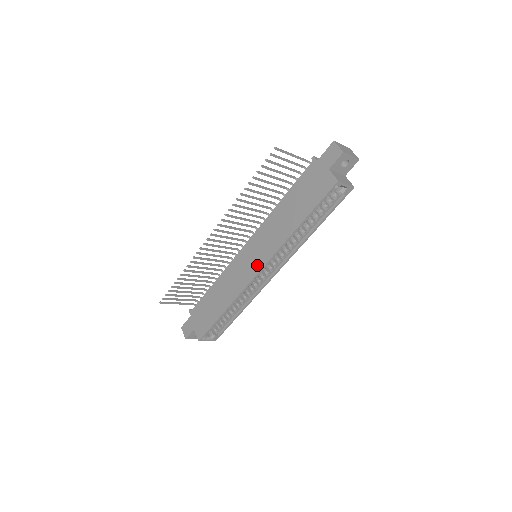
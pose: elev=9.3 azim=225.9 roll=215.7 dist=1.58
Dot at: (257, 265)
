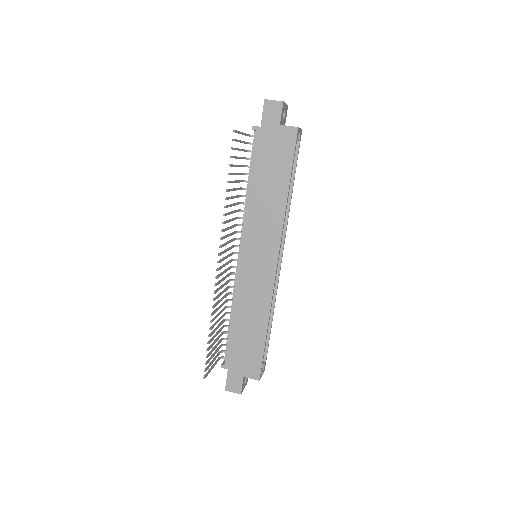
Dot at: (270, 259)
